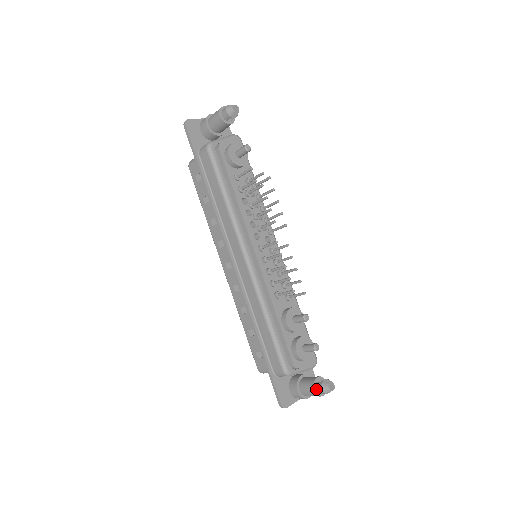
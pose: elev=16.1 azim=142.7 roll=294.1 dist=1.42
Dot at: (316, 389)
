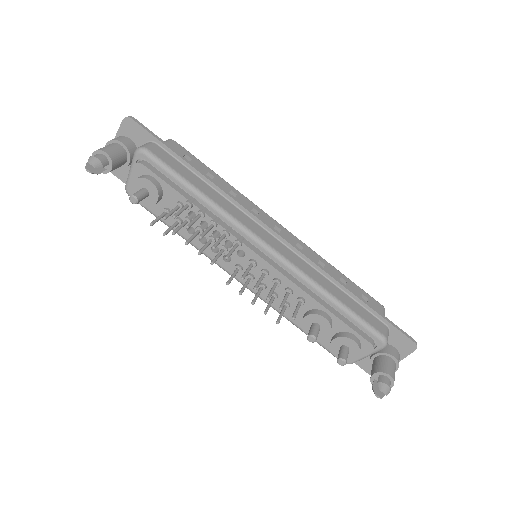
Dot at: occluded
